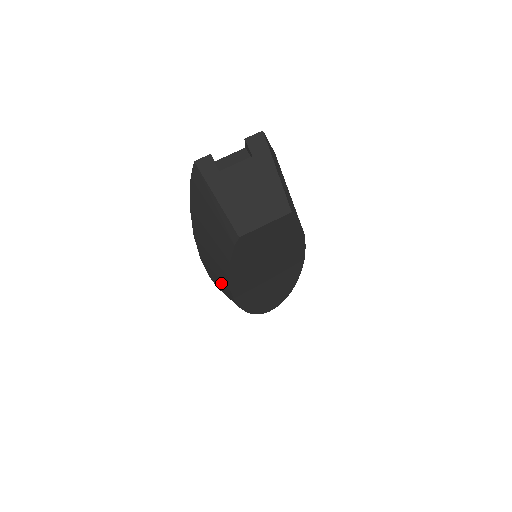
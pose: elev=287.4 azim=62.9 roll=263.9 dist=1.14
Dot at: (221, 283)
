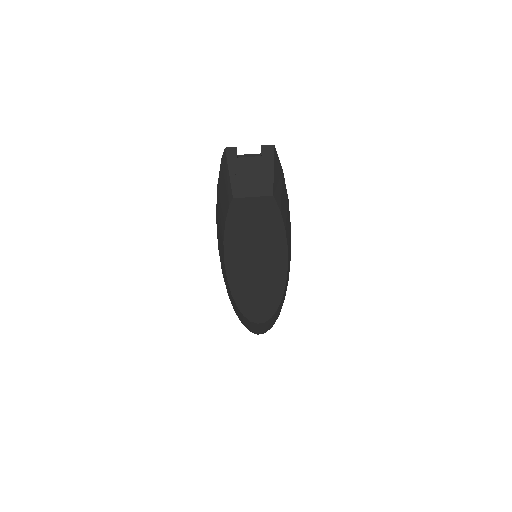
Dot at: occluded
